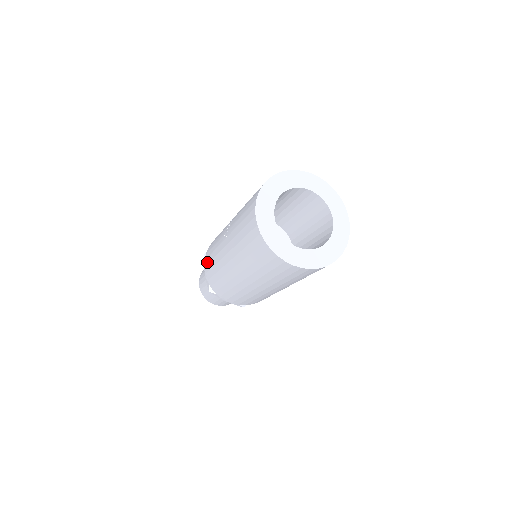
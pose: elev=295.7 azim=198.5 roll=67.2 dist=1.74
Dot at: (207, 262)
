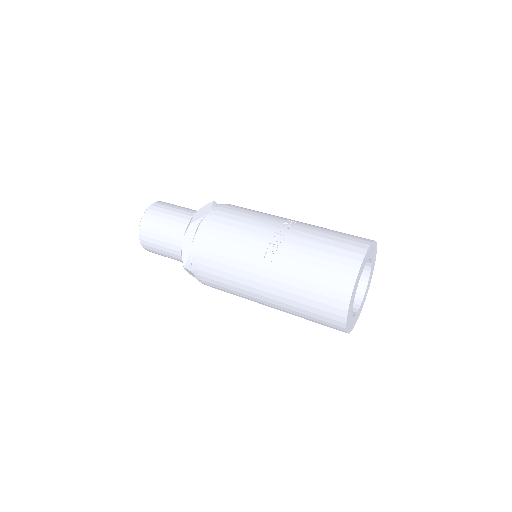
Dot at: (208, 248)
